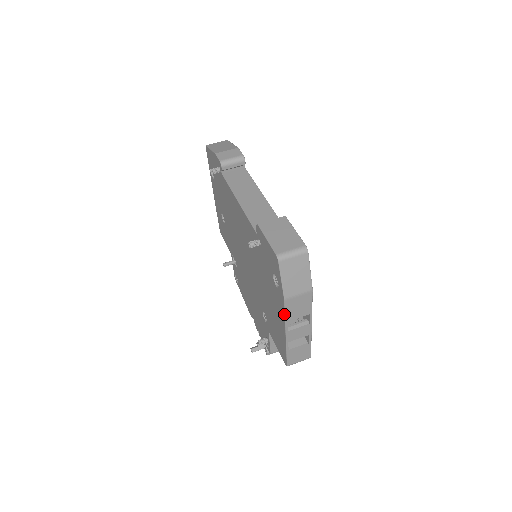
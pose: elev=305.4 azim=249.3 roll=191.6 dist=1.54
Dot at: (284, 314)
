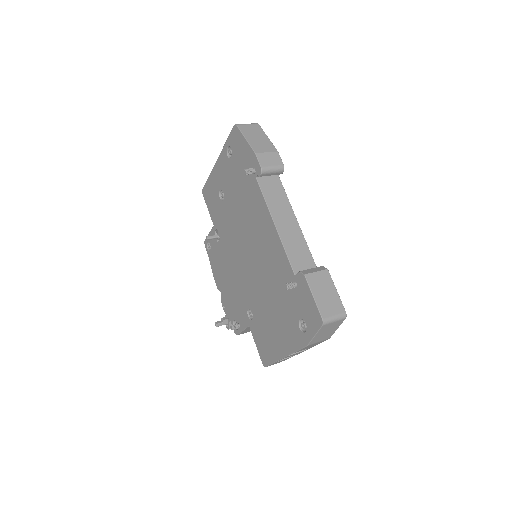
Dot at: (297, 350)
